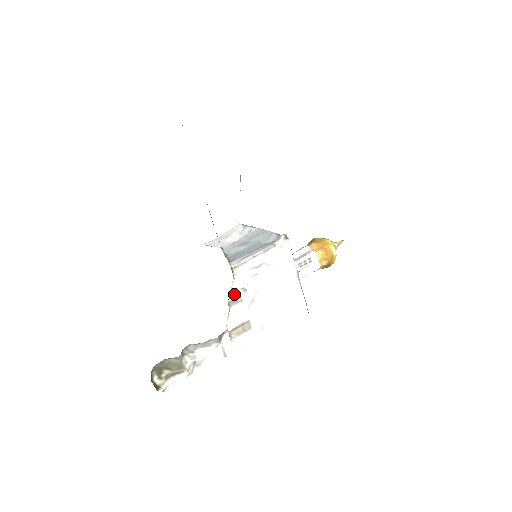
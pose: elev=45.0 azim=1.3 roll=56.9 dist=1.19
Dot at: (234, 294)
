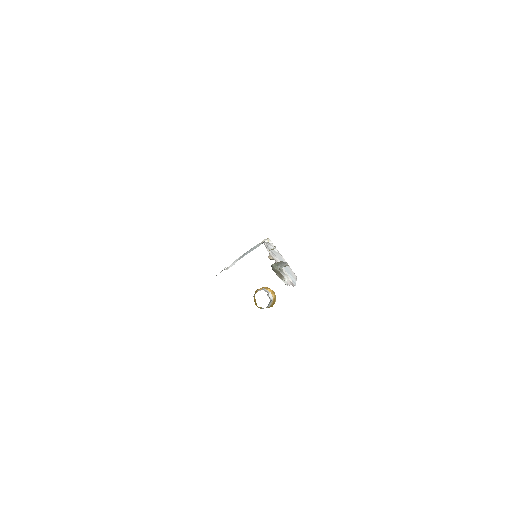
Dot at: (269, 254)
